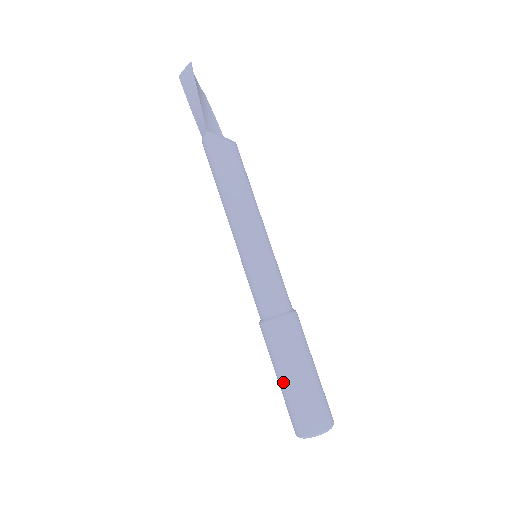
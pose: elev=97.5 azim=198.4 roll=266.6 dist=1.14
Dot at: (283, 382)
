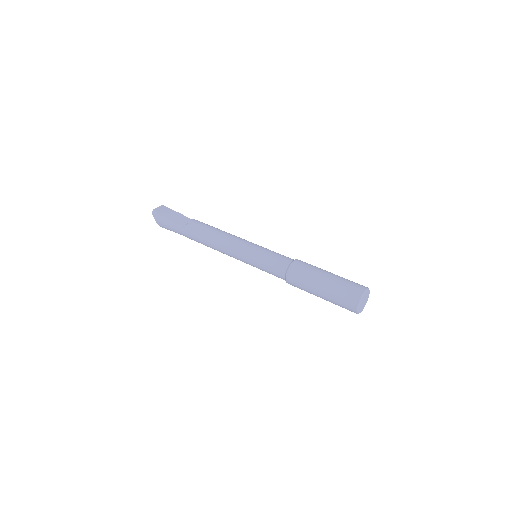
Dot at: (330, 276)
